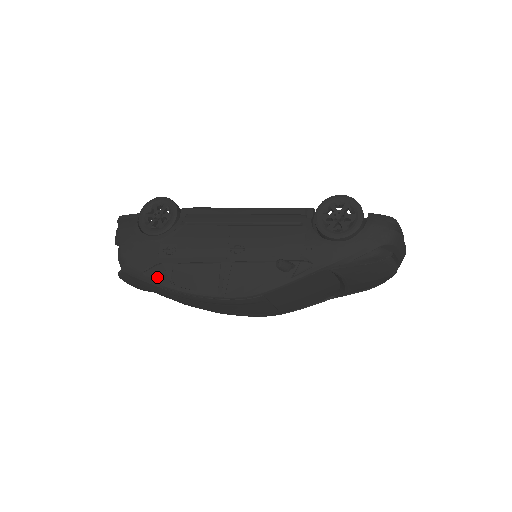
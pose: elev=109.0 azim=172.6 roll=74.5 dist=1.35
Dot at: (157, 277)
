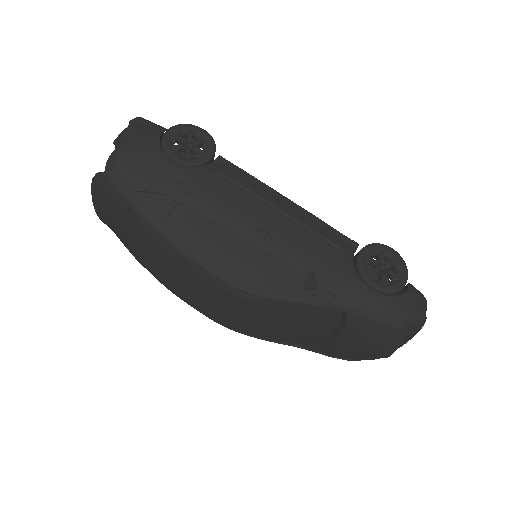
Dot at: (148, 206)
